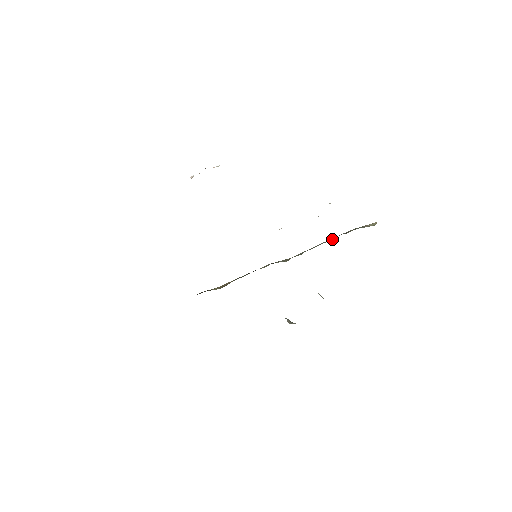
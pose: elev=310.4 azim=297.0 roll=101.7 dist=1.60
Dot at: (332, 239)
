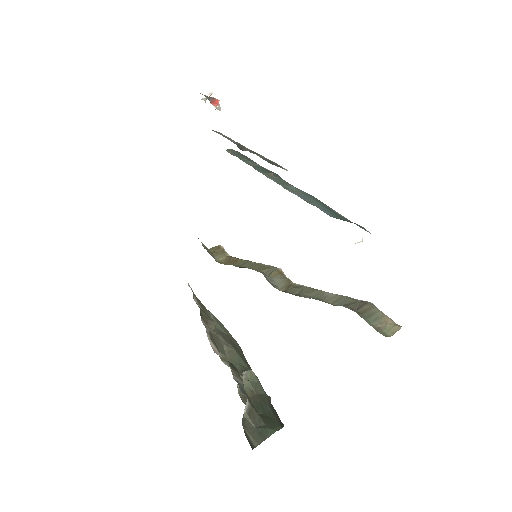
Dot at: (336, 304)
